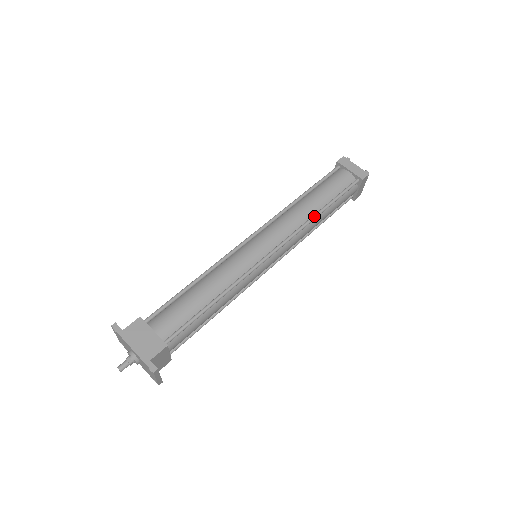
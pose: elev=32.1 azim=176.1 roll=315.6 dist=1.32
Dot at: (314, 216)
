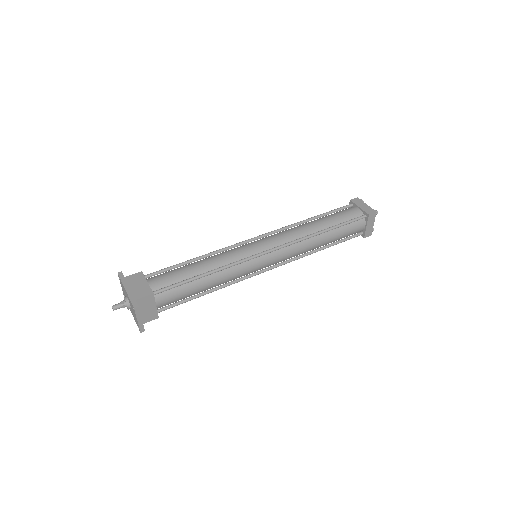
Dot at: (315, 233)
